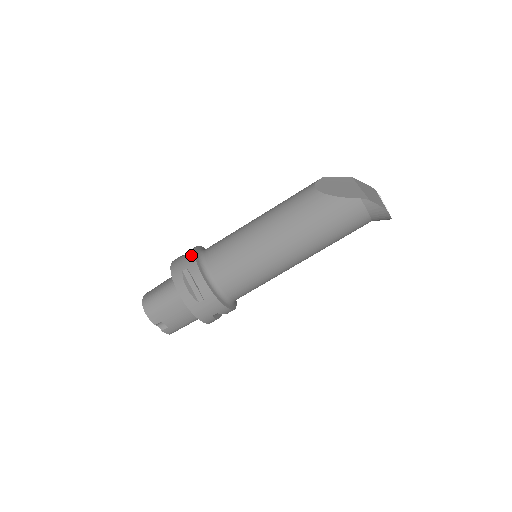
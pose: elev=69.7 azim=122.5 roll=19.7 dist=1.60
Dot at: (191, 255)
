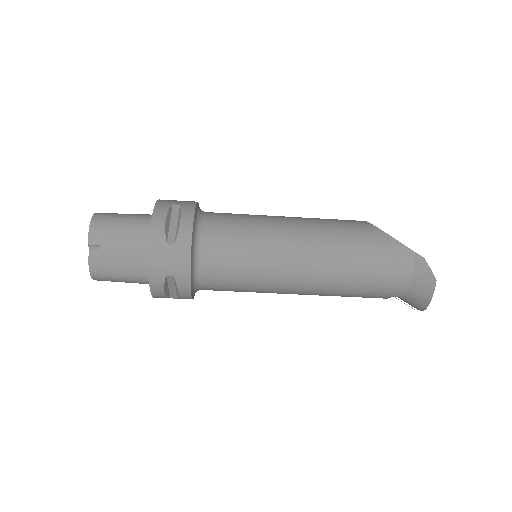
Dot at: (192, 201)
